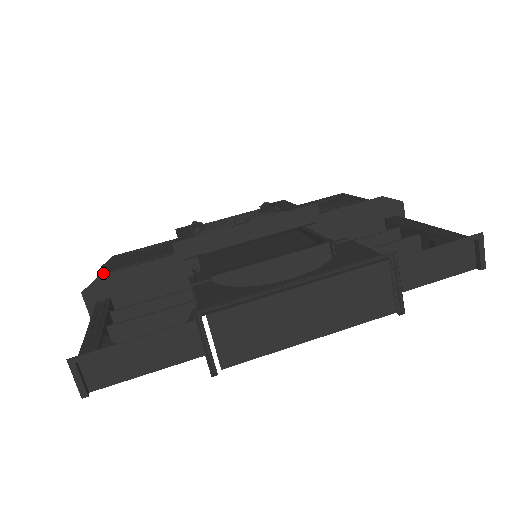
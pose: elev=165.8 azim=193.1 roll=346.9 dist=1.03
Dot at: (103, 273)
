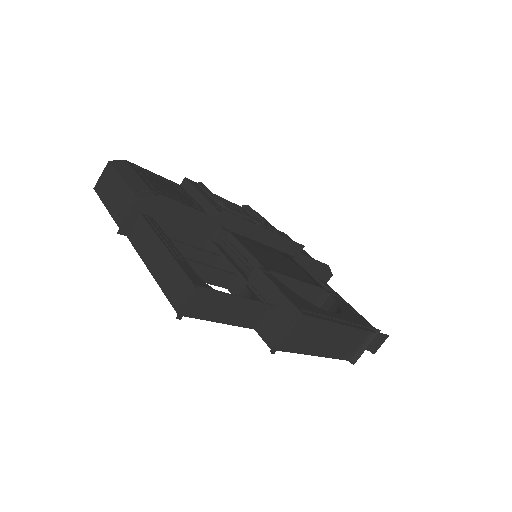
Dot at: (137, 182)
